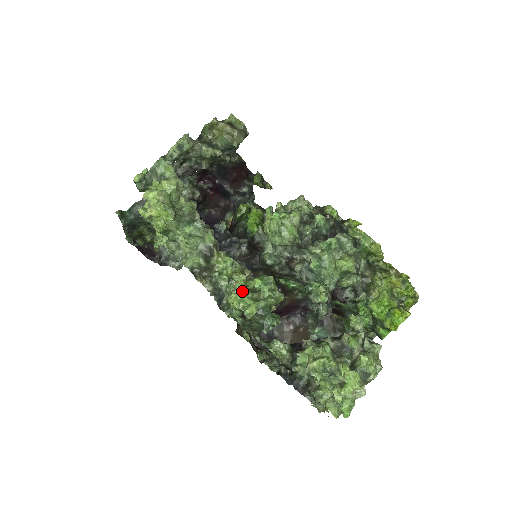
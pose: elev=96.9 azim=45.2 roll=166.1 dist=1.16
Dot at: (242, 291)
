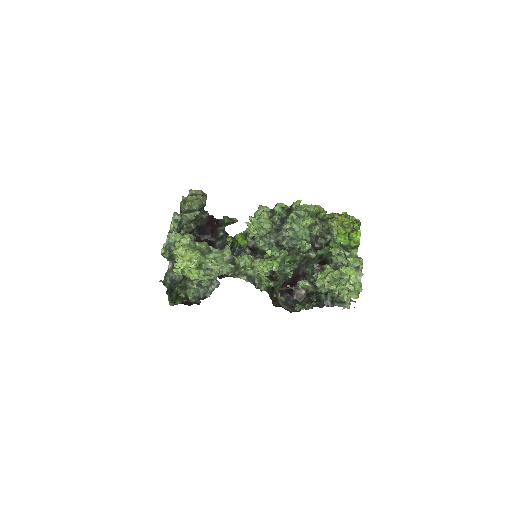
Dot at: (264, 260)
